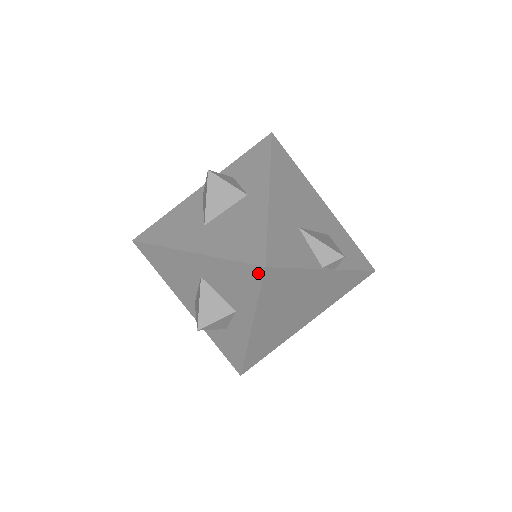
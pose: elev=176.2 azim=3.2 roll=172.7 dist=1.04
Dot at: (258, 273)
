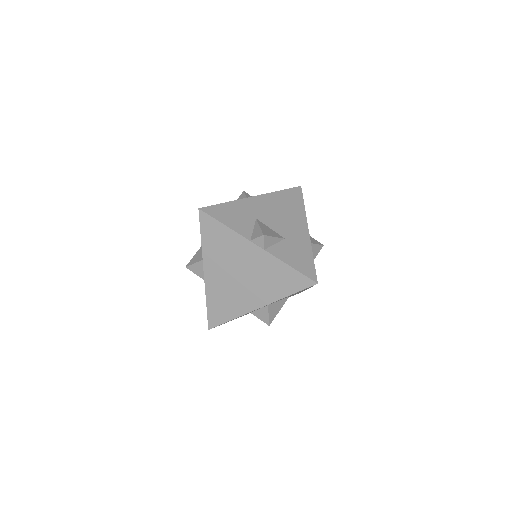
Dot at: (199, 216)
